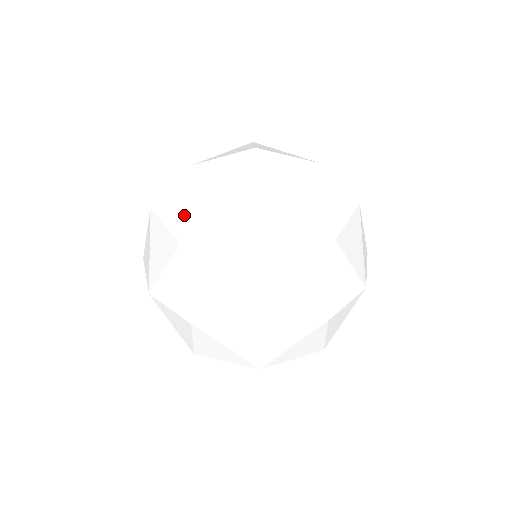
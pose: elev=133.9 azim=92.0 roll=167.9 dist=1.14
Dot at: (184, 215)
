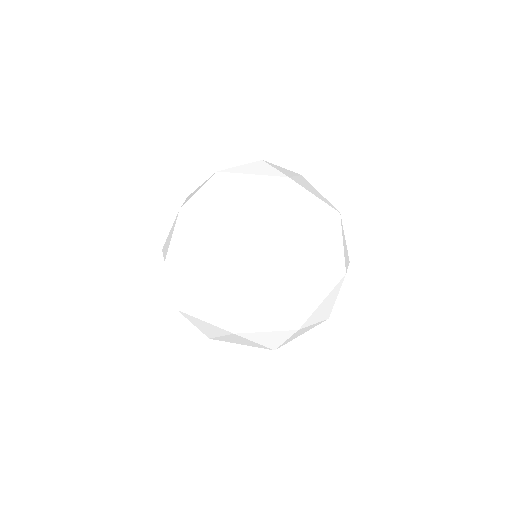
Dot at: (232, 198)
